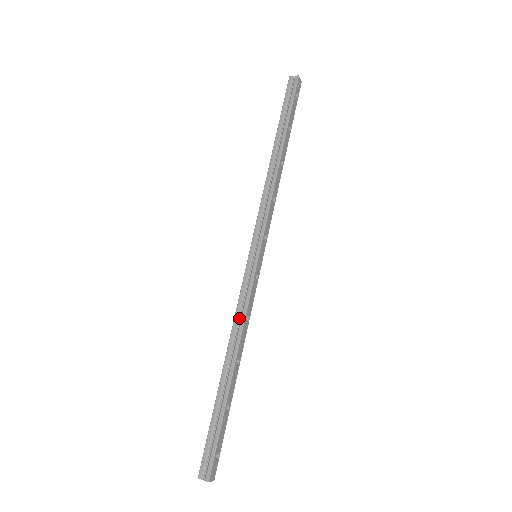
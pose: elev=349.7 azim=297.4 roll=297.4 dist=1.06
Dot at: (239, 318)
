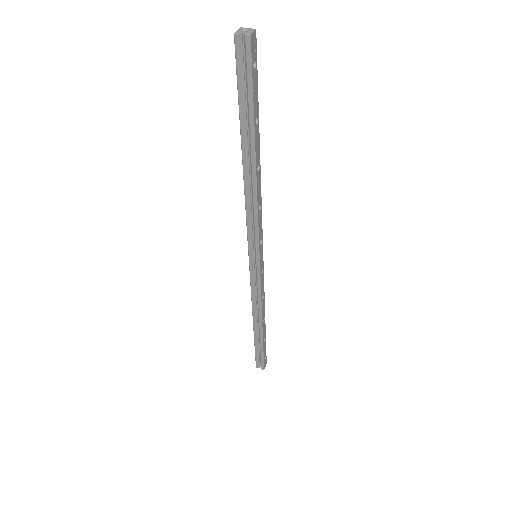
Dot at: (256, 299)
